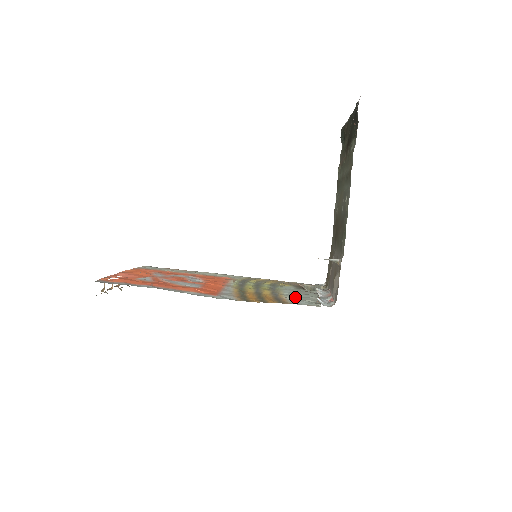
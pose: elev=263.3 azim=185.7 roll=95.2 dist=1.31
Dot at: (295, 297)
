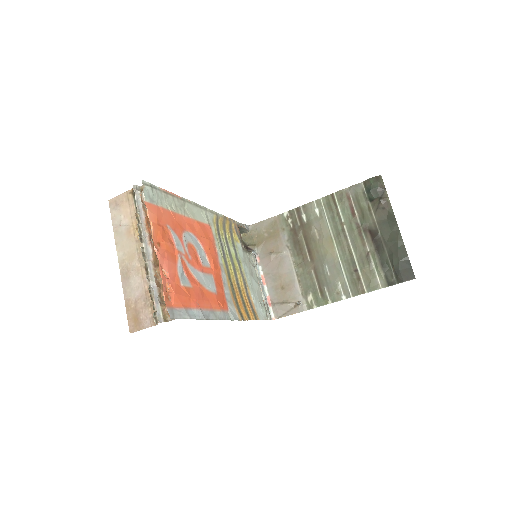
Dot at: (255, 293)
